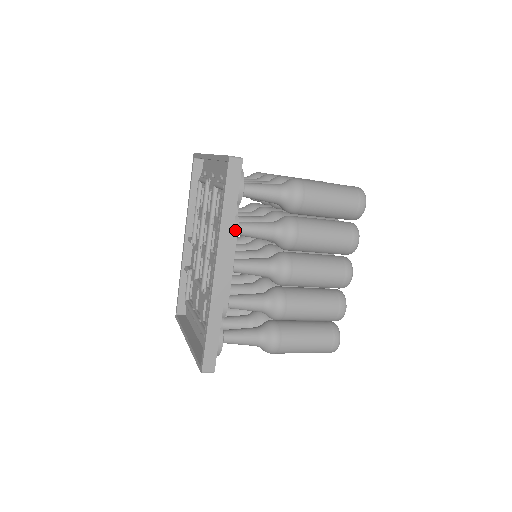
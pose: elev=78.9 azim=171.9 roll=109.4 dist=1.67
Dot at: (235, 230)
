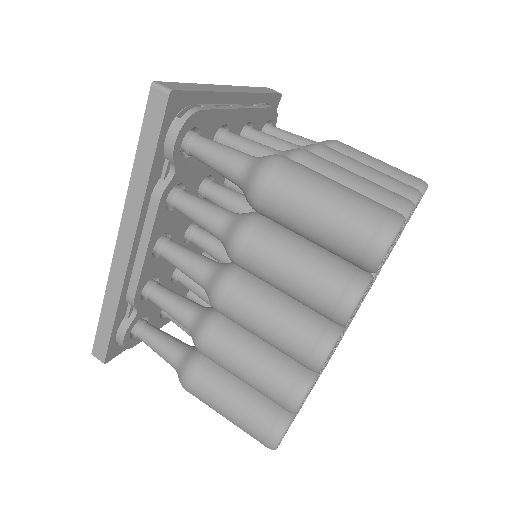
Dot at: (156, 199)
